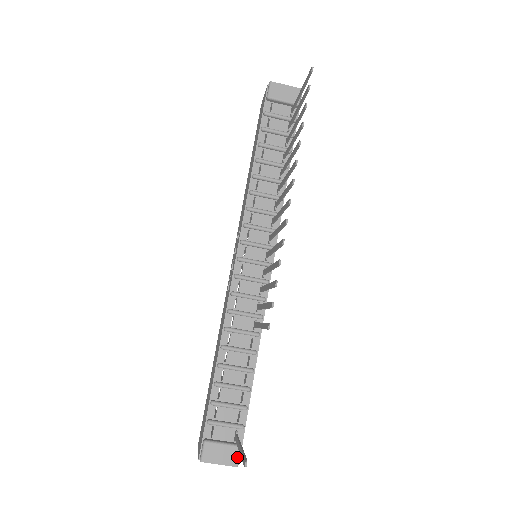
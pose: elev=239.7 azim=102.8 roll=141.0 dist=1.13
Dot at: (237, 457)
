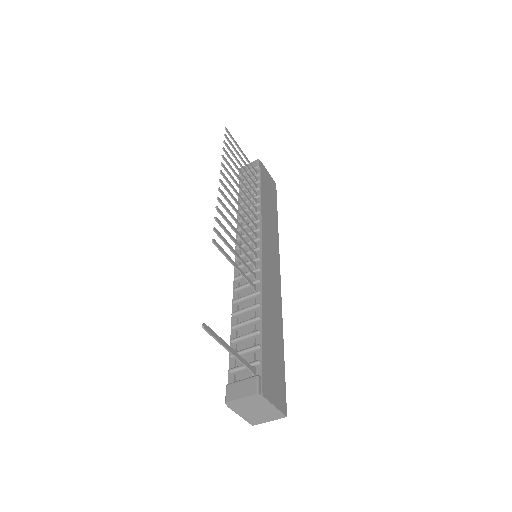
Dot at: (255, 385)
